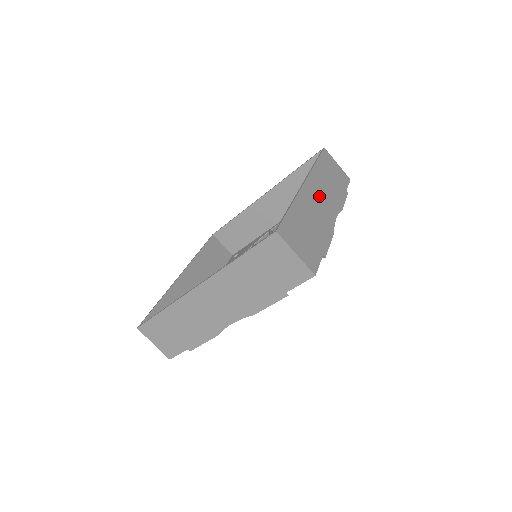
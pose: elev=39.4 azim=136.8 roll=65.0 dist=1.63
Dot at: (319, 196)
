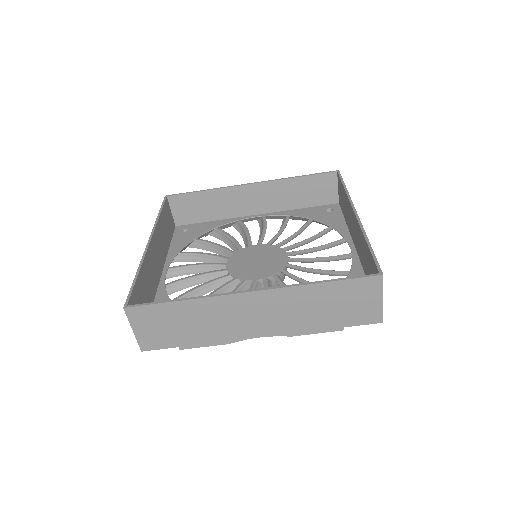
Dot at: occluded
